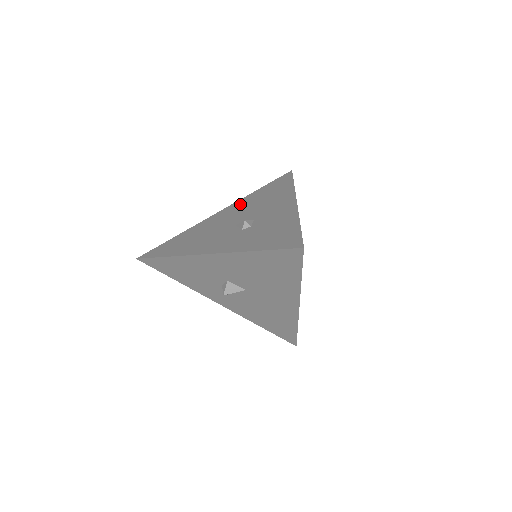
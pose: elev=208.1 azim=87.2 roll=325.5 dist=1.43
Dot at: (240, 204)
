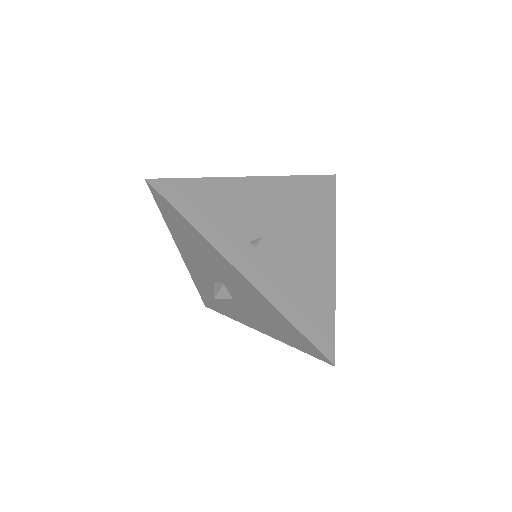
Dot at: occluded
